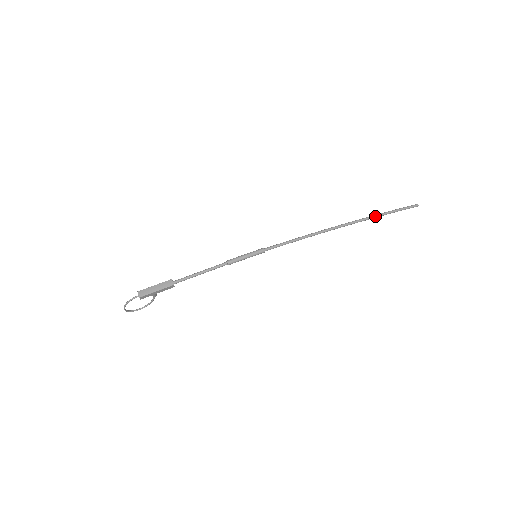
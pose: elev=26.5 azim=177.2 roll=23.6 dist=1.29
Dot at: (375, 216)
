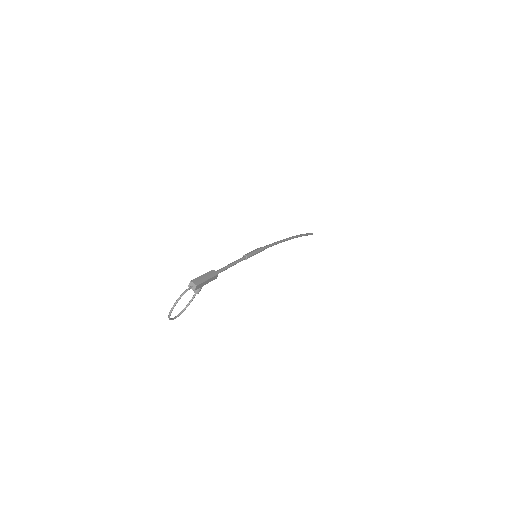
Dot at: (302, 235)
